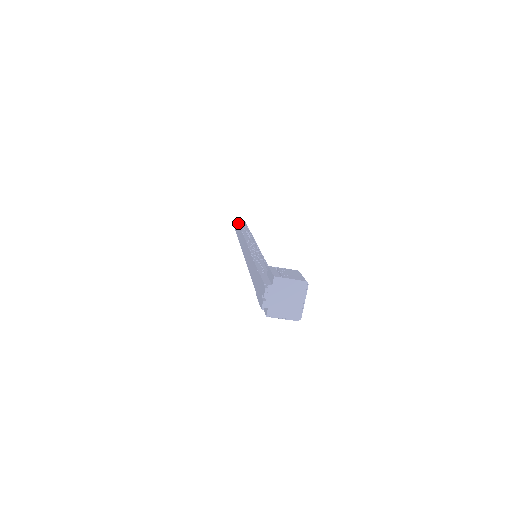
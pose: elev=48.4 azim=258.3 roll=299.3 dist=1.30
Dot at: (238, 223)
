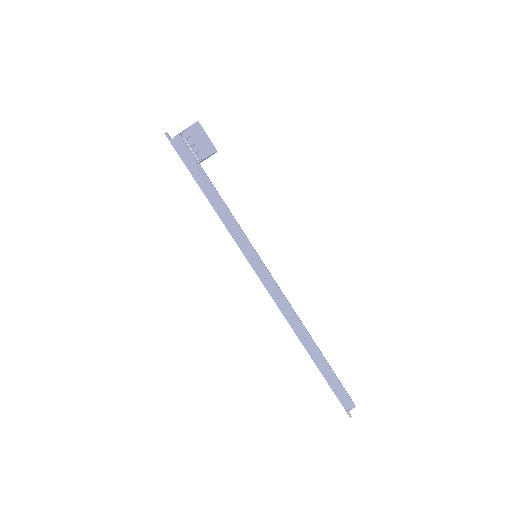
Dot at: occluded
